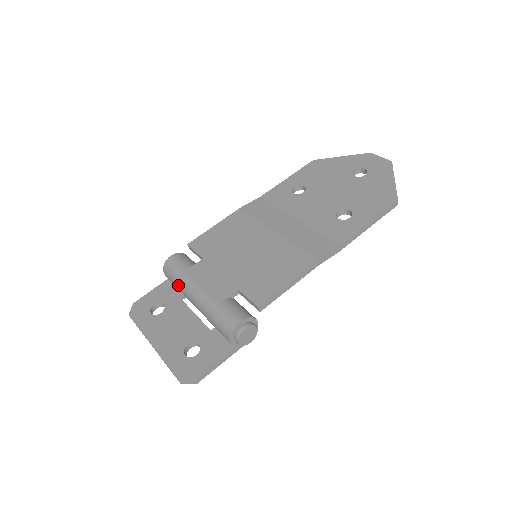
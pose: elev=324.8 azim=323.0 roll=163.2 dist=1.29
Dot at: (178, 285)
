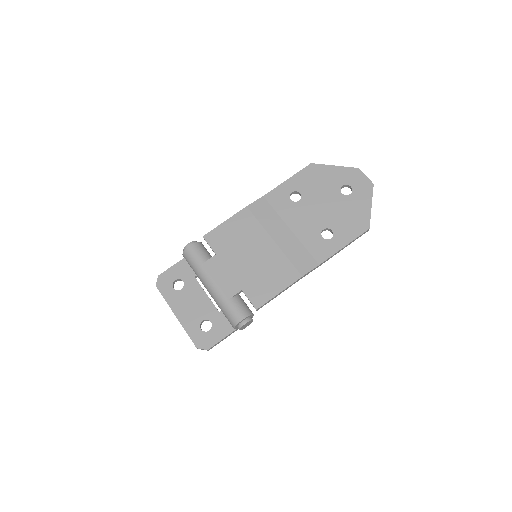
Dot at: (195, 272)
